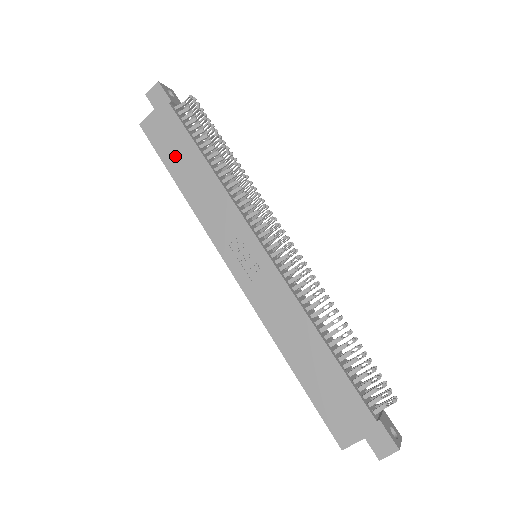
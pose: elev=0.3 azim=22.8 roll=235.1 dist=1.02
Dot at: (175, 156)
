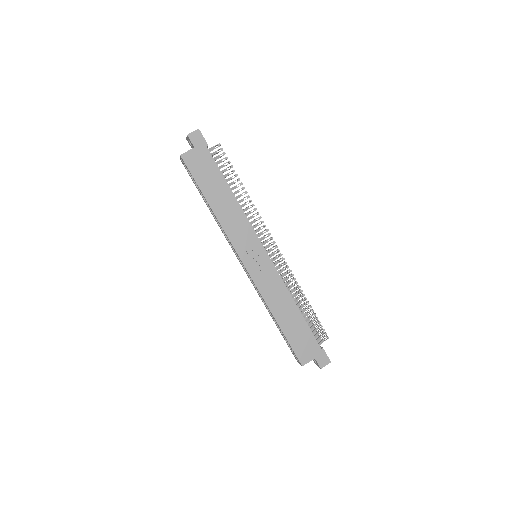
Dot at: (209, 184)
